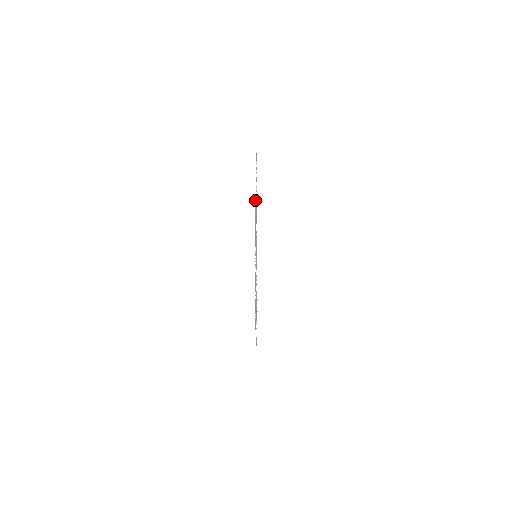
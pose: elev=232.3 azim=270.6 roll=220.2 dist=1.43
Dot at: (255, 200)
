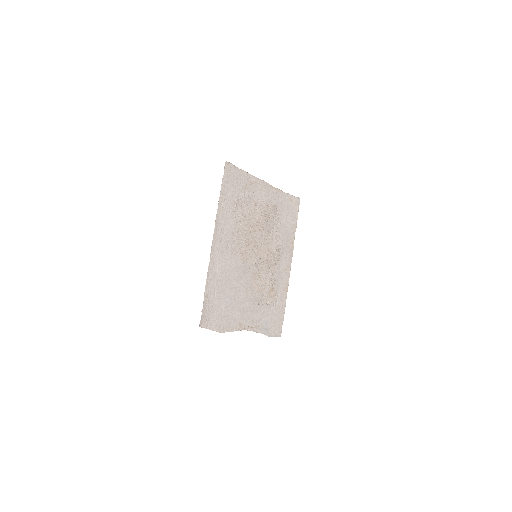
Dot at: (278, 196)
